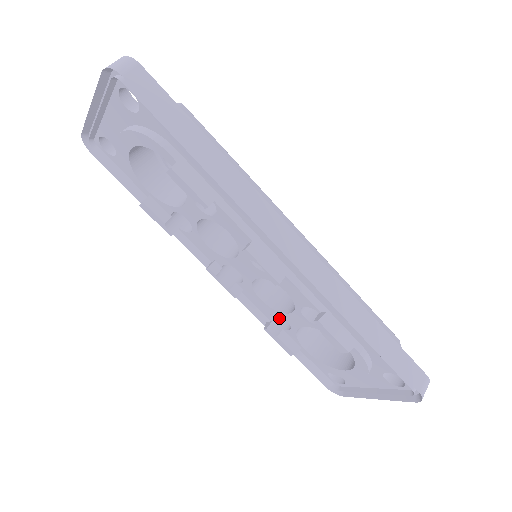
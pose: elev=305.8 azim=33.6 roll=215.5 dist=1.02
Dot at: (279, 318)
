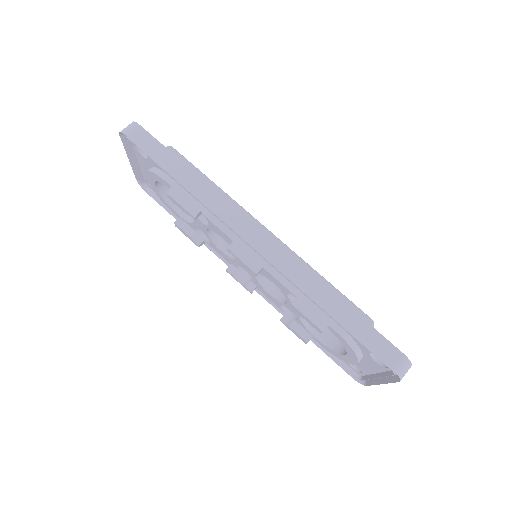
Dot at: occluded
